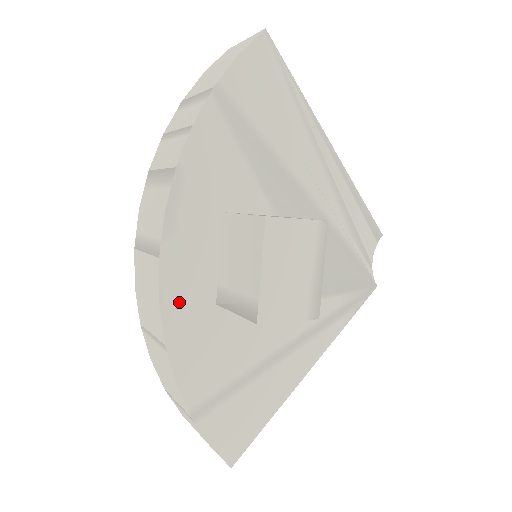
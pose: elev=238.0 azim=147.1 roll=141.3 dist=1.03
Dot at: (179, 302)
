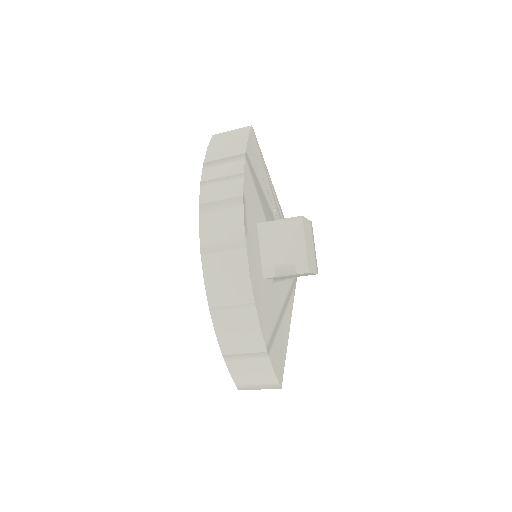
Dot at: (254, 276)
